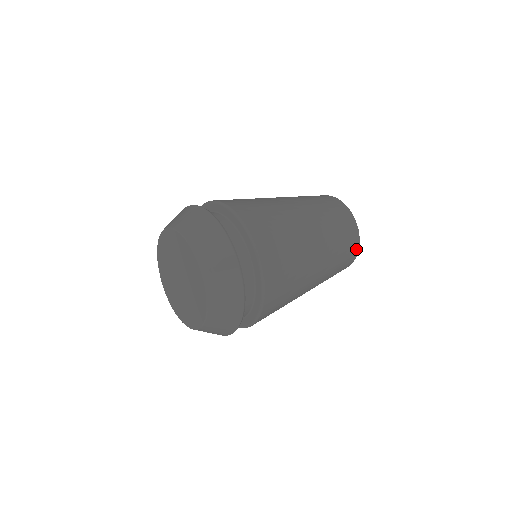
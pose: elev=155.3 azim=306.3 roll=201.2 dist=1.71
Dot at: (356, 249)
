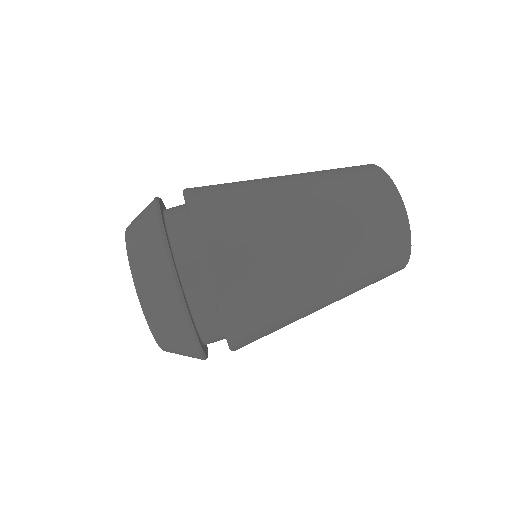
Dot at: (405, 246)
